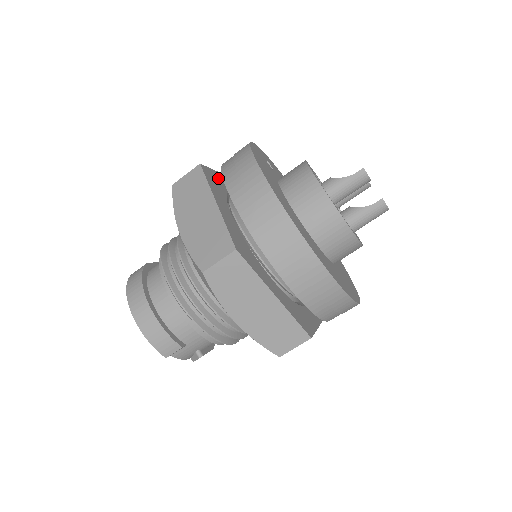
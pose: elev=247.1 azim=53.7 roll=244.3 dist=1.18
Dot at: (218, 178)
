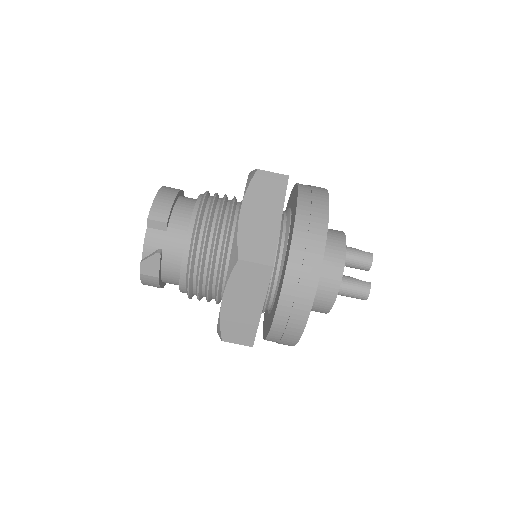
Dot at: occluded
